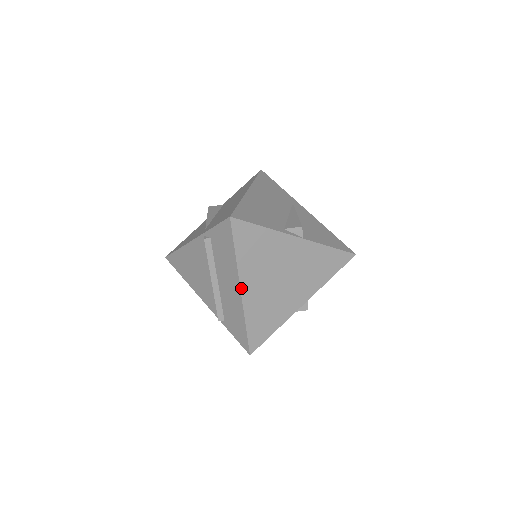
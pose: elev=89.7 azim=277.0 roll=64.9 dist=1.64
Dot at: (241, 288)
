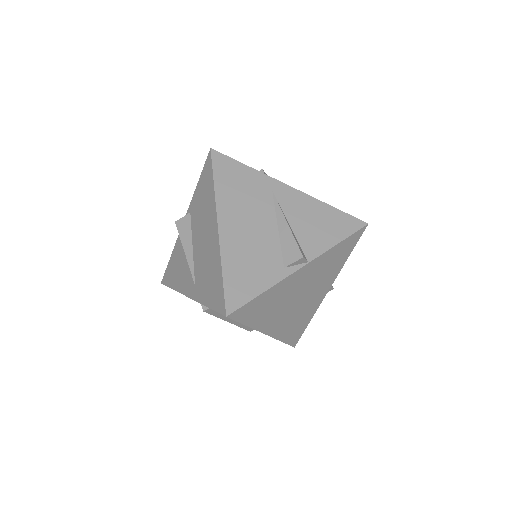
Dot at: (265, 333)
